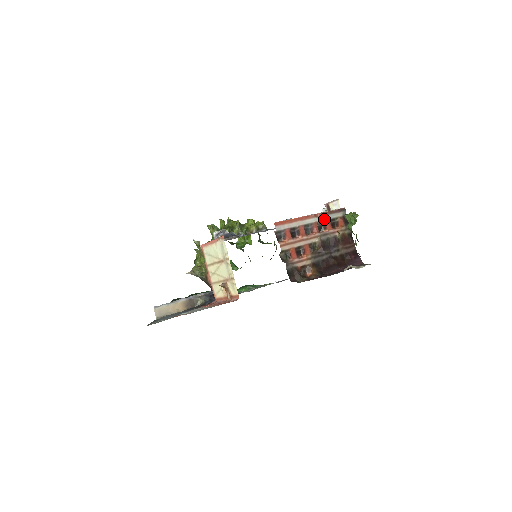
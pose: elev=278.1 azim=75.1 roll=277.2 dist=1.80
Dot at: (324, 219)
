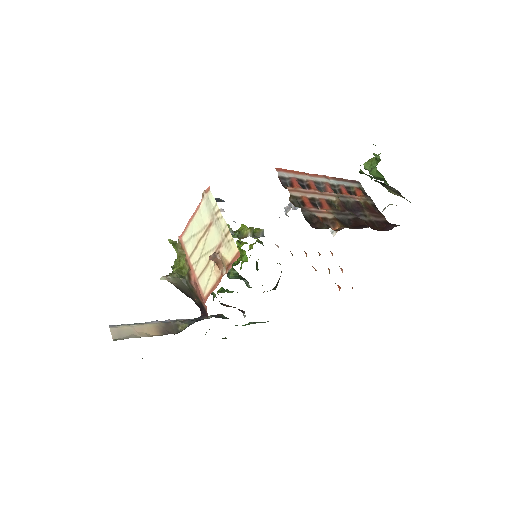
Dot at: (337, 183)
